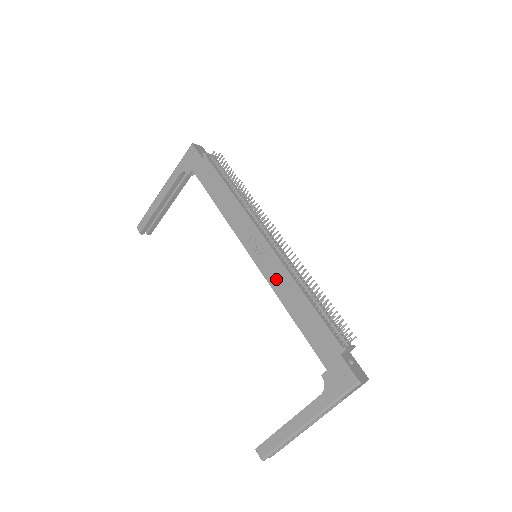
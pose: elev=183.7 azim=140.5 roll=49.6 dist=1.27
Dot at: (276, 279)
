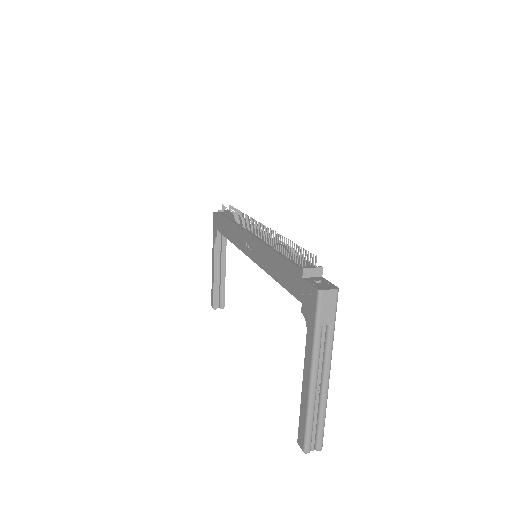
Dot at: (261, 258)
